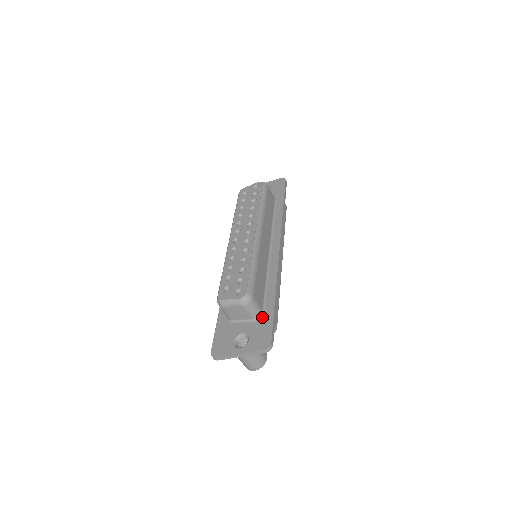
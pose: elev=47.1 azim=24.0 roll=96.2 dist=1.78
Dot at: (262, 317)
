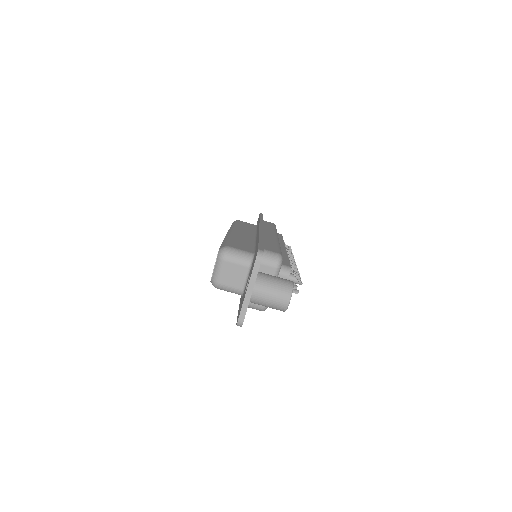
Dot at: (254, 256)
